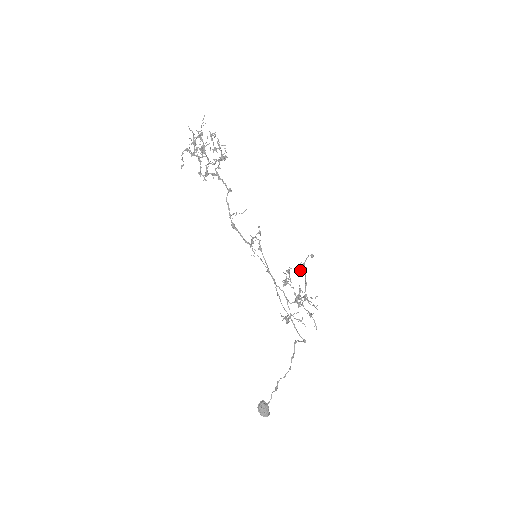
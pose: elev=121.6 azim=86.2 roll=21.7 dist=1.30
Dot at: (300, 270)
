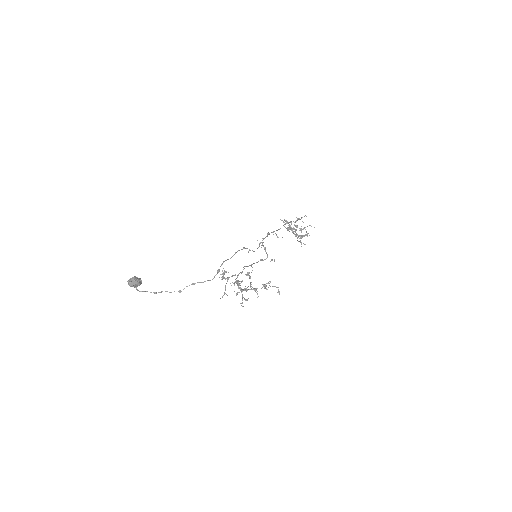
Dot at: (264, 284)
